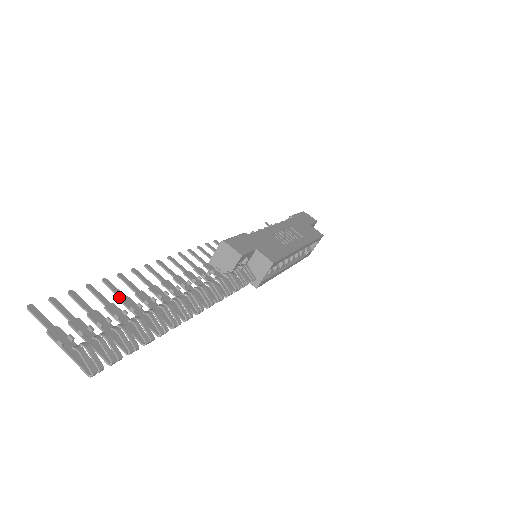
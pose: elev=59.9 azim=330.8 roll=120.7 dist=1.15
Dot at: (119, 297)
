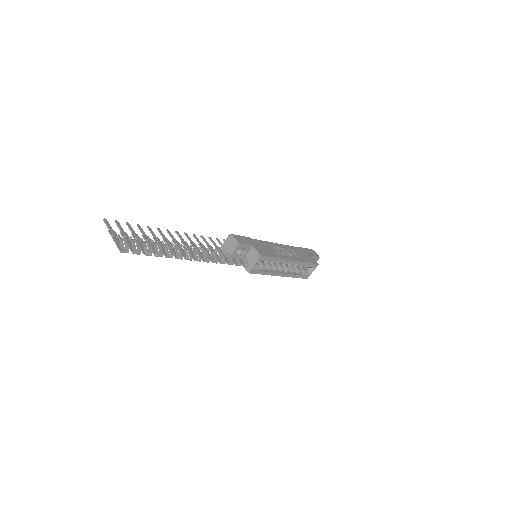
Dot at: (153, 236)
